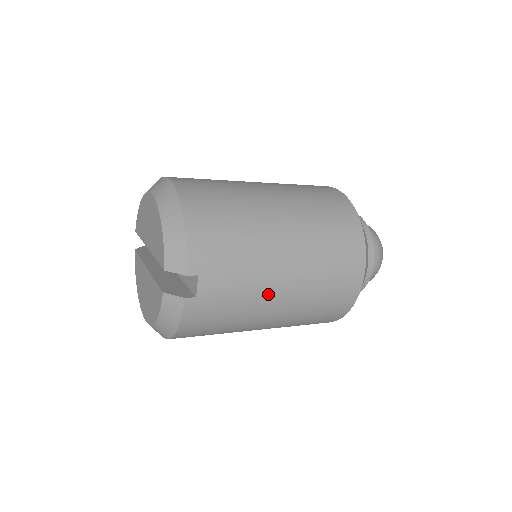
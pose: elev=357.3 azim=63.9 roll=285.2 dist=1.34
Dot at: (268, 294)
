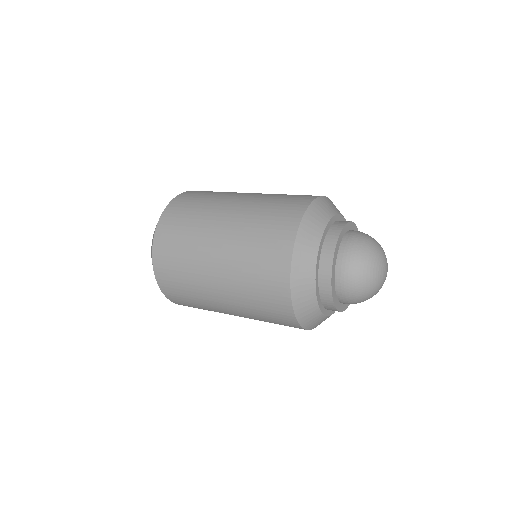
Dot at: occluded
